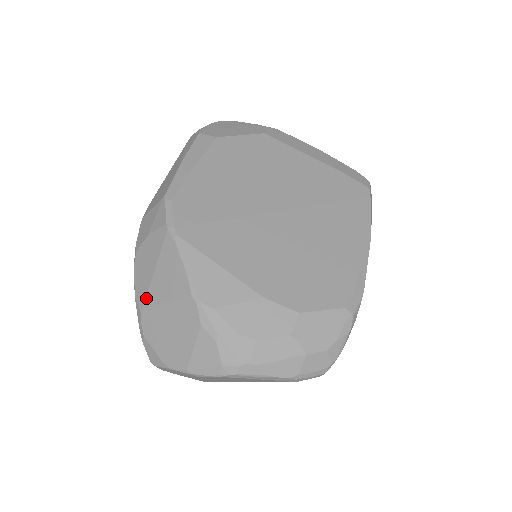
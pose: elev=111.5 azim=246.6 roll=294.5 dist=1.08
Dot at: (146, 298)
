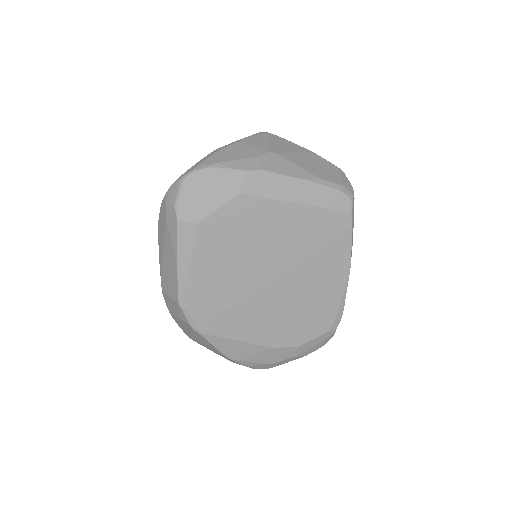
Dot at: (192, 338)
